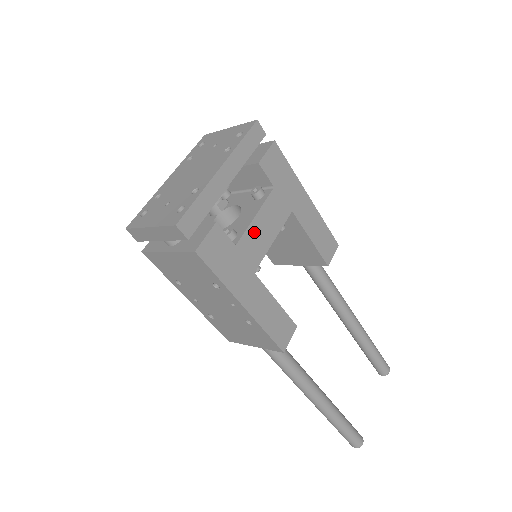
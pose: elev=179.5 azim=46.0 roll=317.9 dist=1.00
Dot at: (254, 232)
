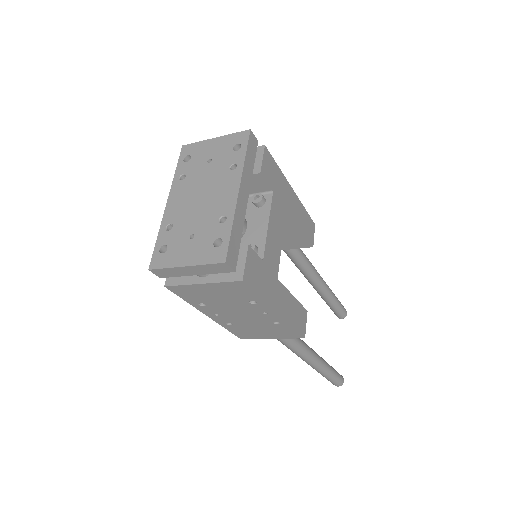
Dot at: (270, 241)
